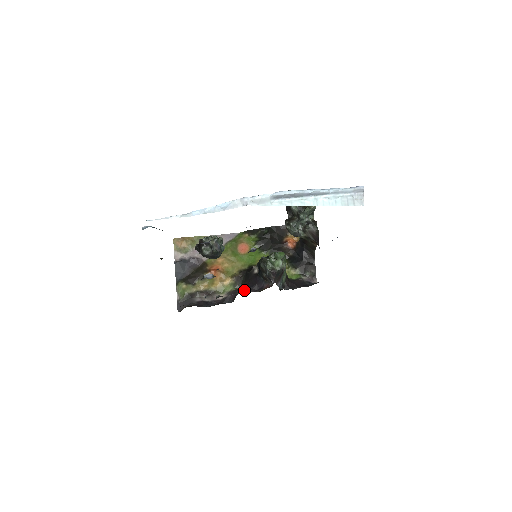
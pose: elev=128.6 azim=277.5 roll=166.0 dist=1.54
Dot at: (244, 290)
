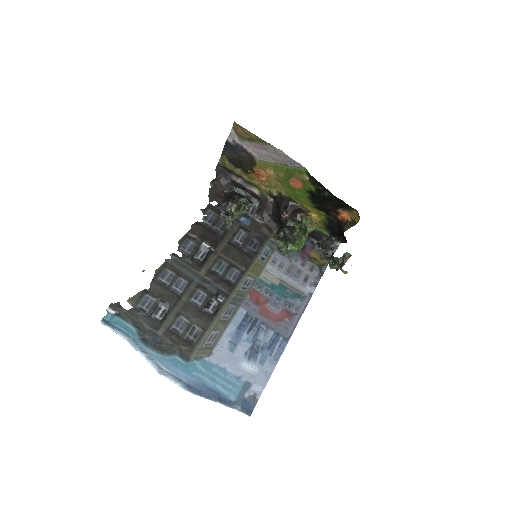
Dot at: (268, 213)
